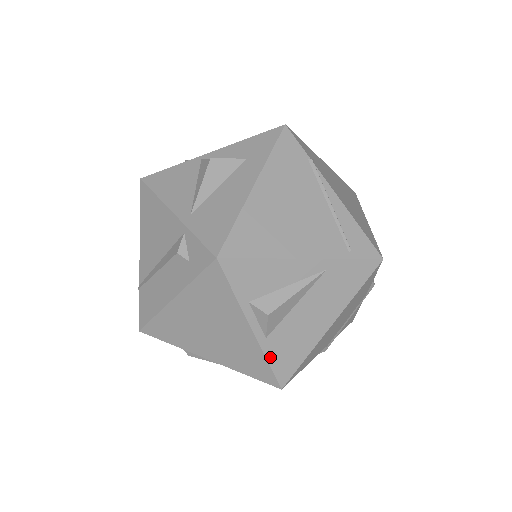
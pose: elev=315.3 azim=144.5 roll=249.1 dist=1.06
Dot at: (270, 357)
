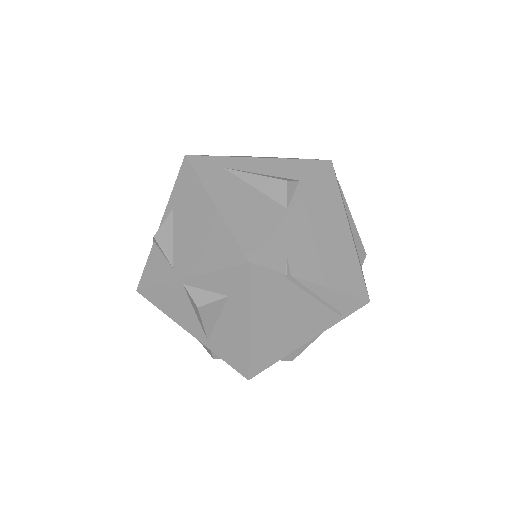
Dot at: occluded
